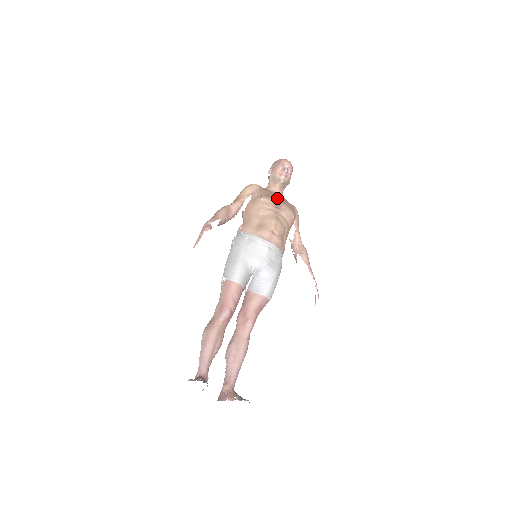
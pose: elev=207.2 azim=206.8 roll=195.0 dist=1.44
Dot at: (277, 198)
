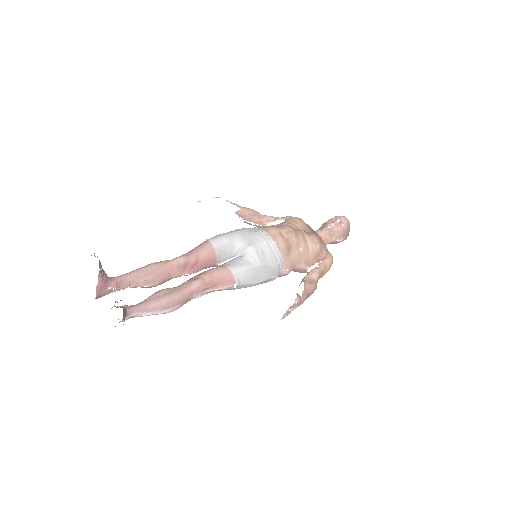
Dot at: (312, 230)
